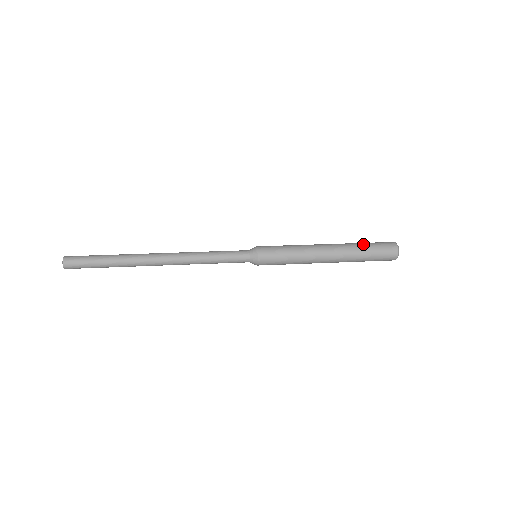
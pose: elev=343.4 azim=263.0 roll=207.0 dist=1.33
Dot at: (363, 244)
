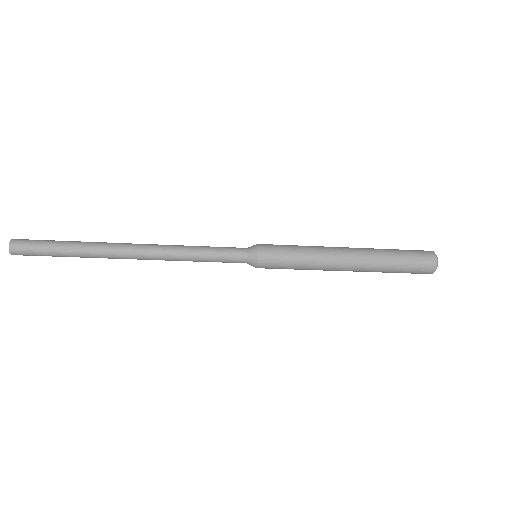
Dot at: occluded
